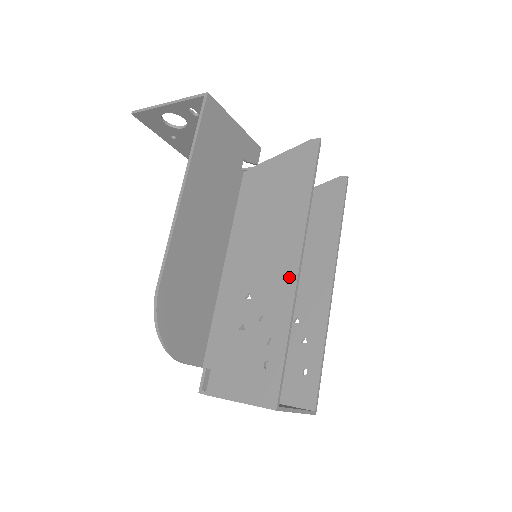
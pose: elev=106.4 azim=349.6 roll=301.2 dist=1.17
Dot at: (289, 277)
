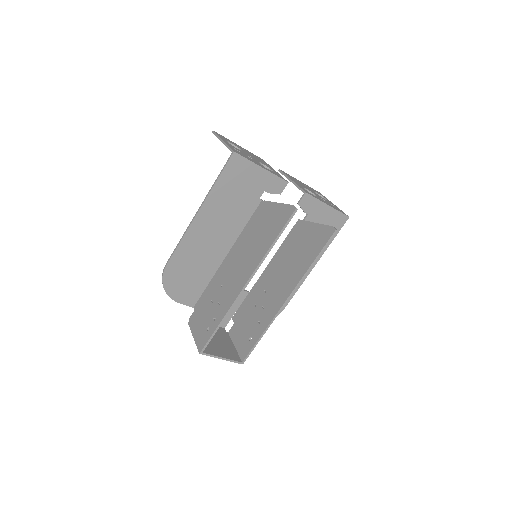
Dot at: (238, 290)
